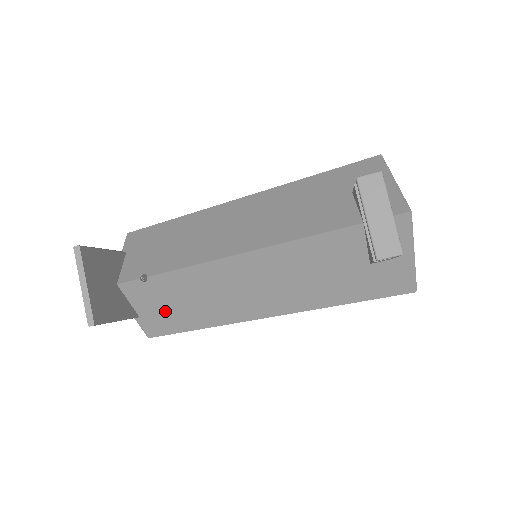
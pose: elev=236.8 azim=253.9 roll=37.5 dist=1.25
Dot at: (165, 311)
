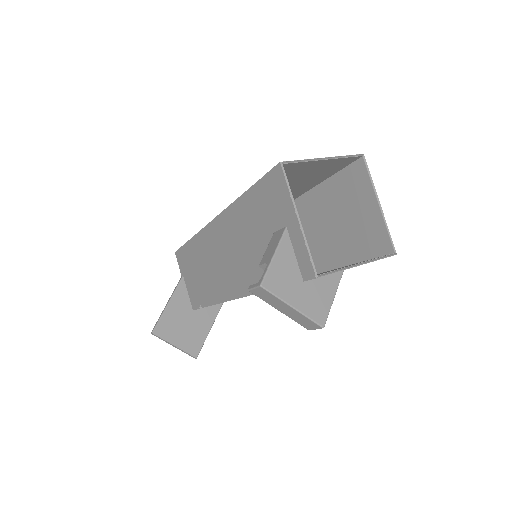
Dot at: occluded
